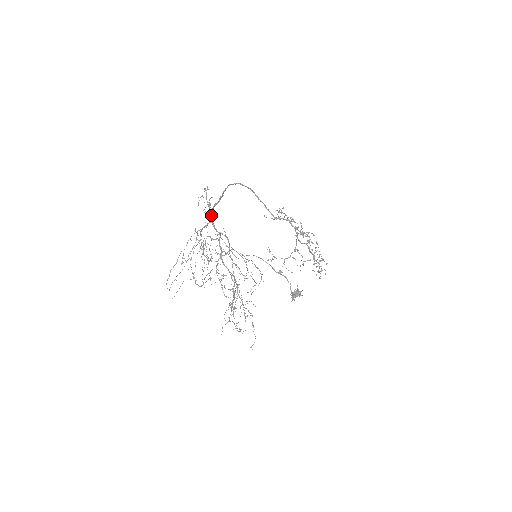
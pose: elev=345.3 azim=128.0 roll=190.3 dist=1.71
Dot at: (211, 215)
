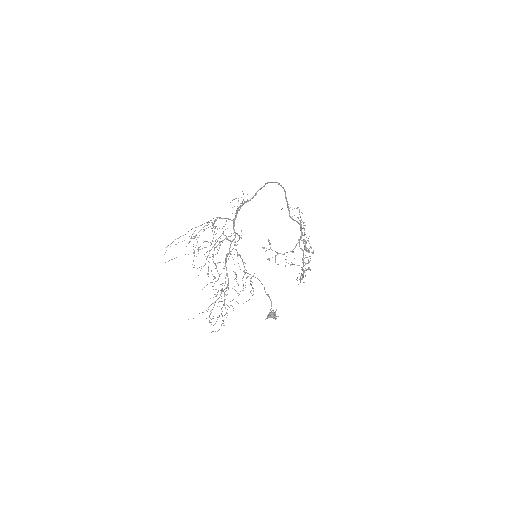
Dot at: occluded
